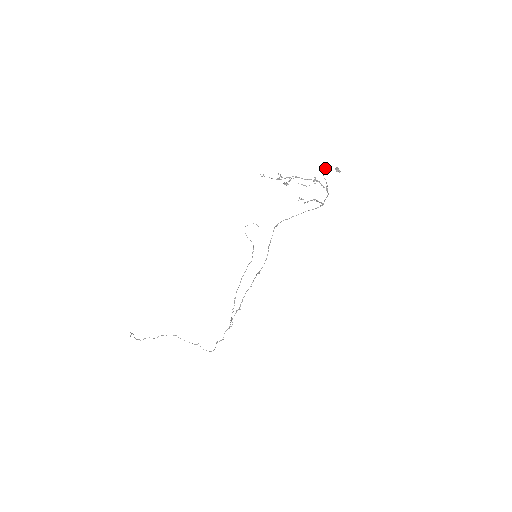
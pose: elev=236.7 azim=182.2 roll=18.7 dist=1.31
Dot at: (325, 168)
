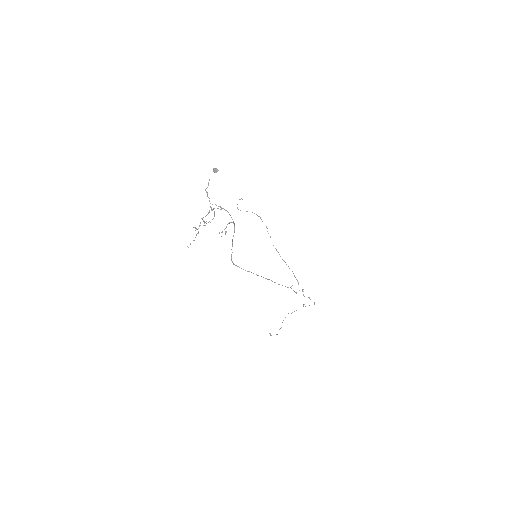
Dot at: (208, 184)
